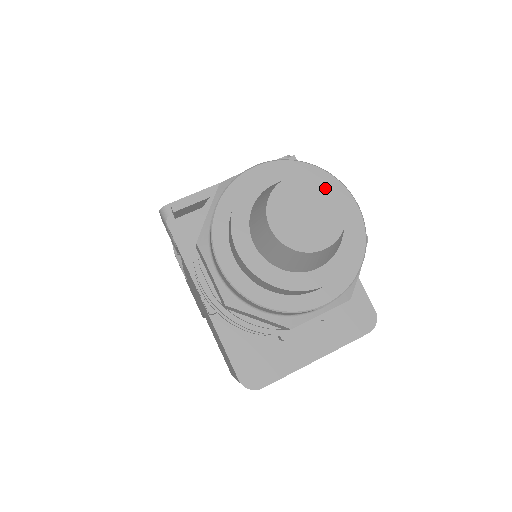
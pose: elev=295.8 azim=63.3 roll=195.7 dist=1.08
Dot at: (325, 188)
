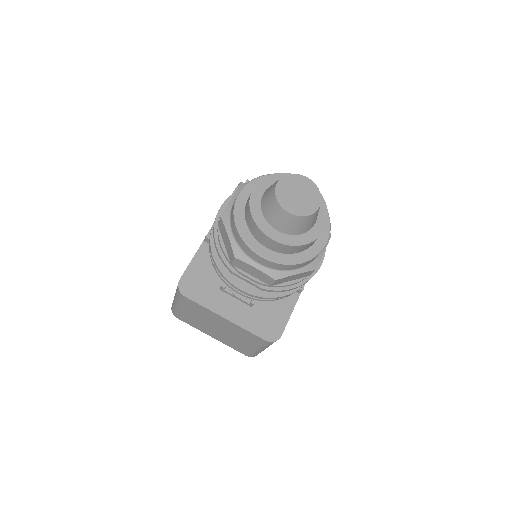
Dot at: (317, 196)
